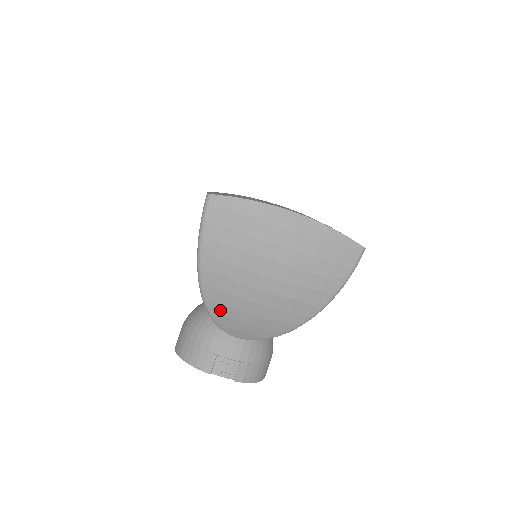
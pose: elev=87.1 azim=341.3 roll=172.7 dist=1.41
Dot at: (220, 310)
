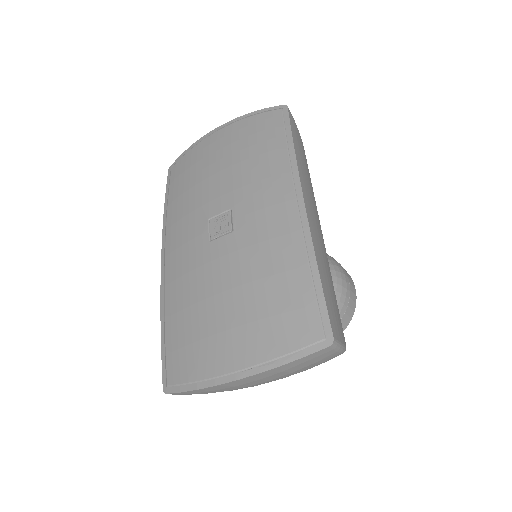
Dot at: occluded
